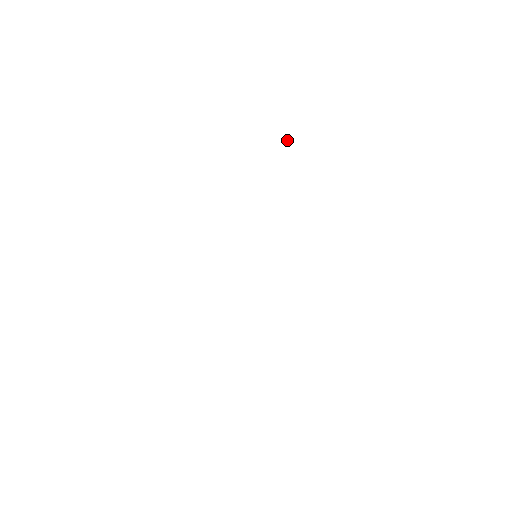
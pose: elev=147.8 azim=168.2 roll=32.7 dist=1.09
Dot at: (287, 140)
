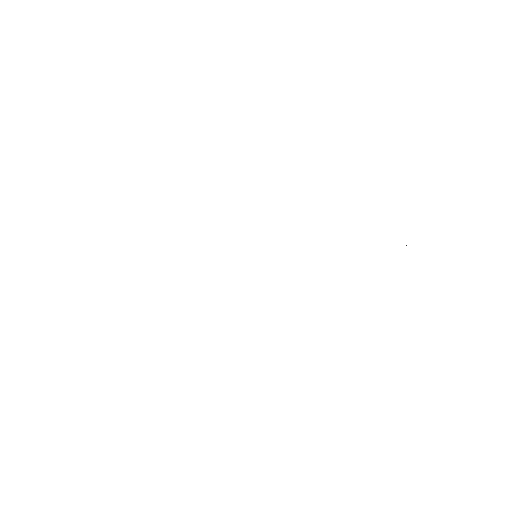
Dot at: occluded
